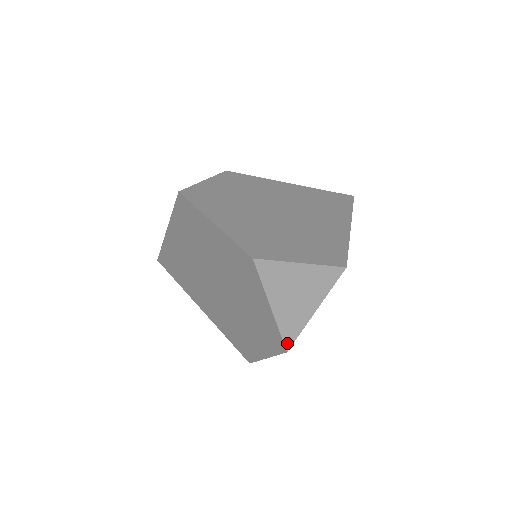
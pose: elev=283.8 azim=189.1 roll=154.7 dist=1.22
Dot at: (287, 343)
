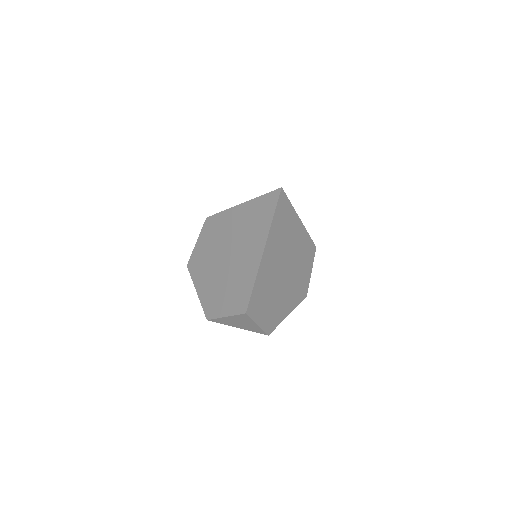
Dot at: occluded
